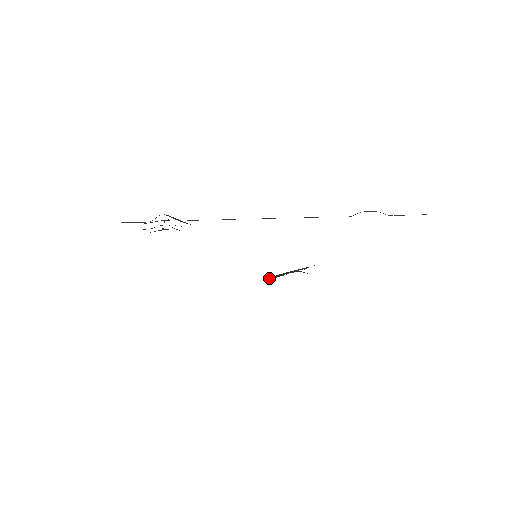
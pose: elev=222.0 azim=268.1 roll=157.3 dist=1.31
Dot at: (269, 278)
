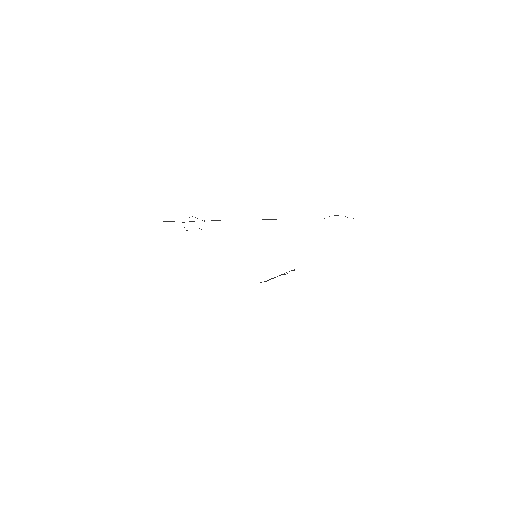
Dot at: (265, 281)
